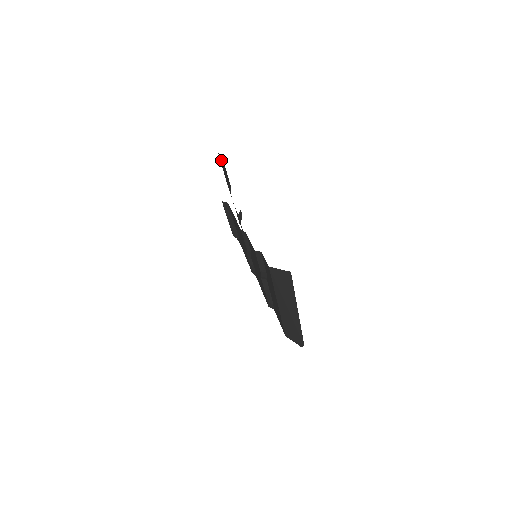
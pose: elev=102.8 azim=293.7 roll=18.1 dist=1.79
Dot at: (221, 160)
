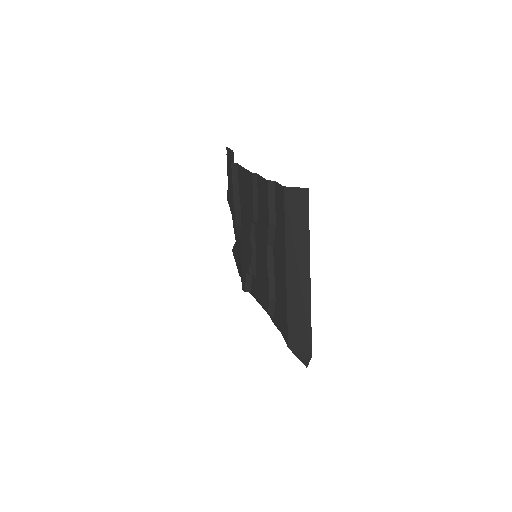
Dot at: (229, 153)
